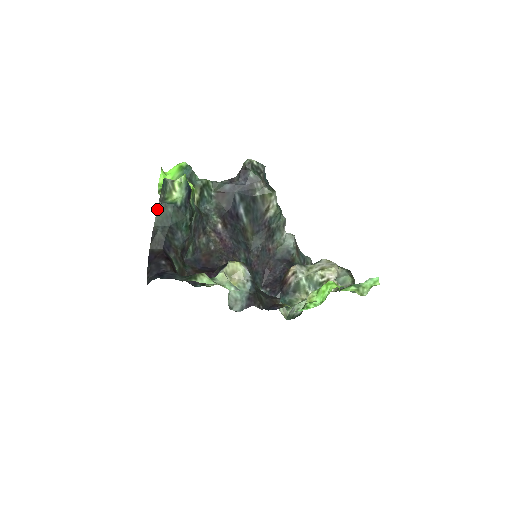
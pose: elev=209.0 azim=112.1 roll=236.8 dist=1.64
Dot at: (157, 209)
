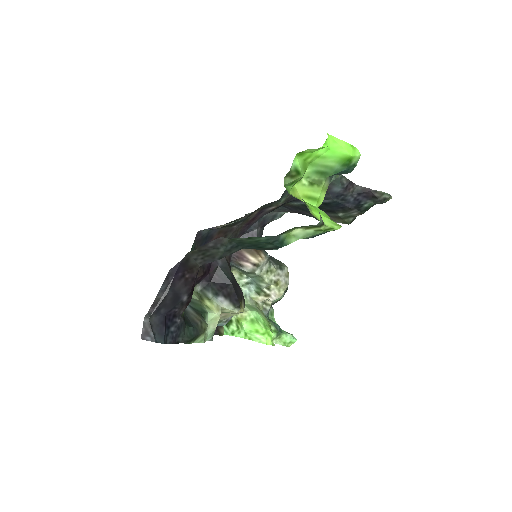
Dot at: occluded
